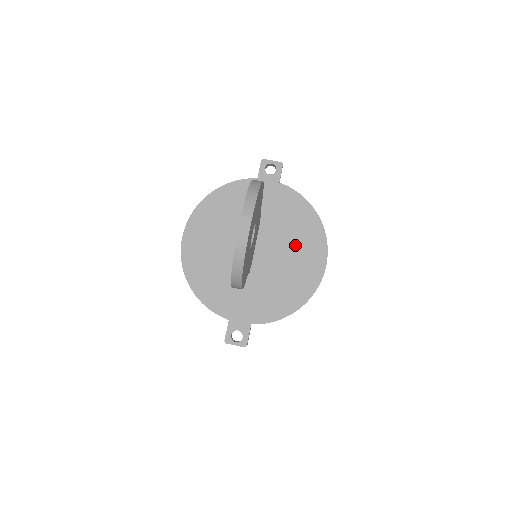
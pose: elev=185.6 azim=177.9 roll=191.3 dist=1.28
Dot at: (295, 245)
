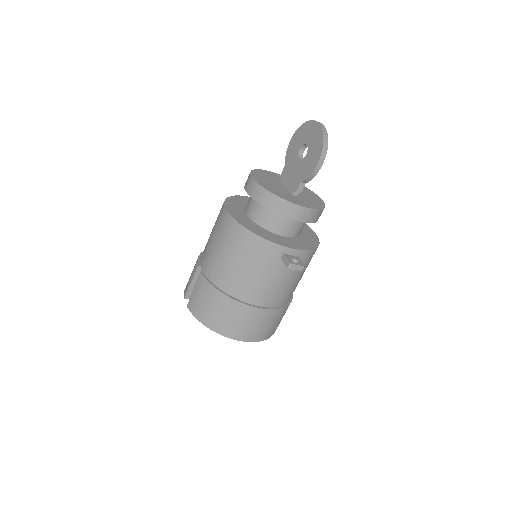
Dot at: (308, 193)
